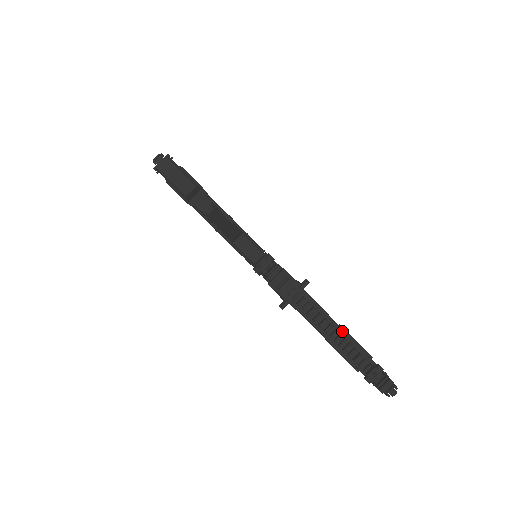
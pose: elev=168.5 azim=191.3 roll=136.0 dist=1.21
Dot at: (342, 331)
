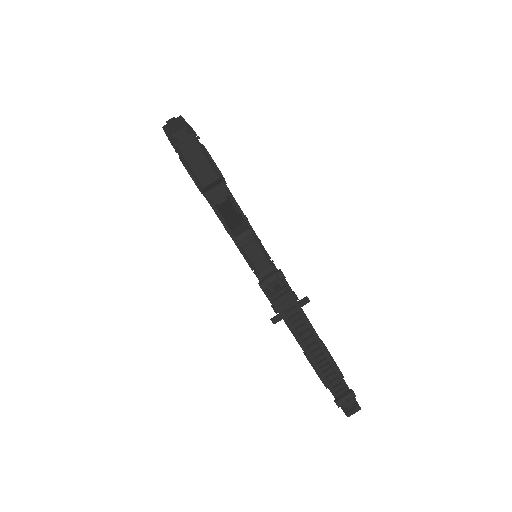
Dot at: (327, 354)
